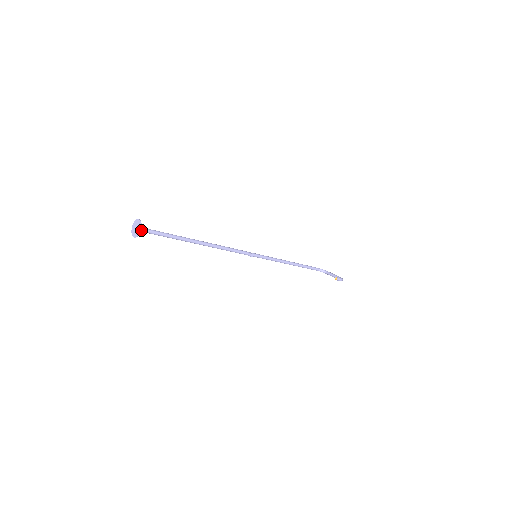
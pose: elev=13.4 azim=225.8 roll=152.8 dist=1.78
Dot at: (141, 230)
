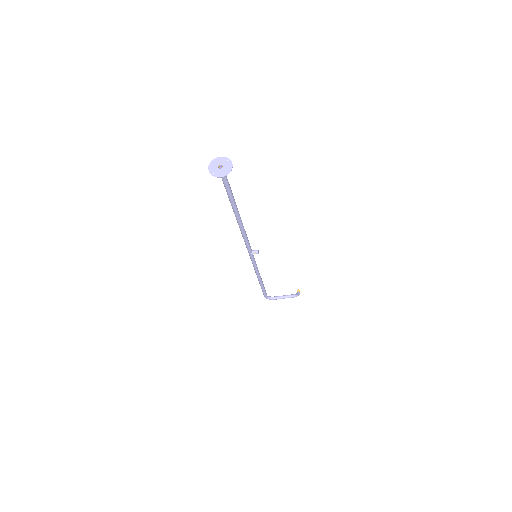
Dot at: occluded
